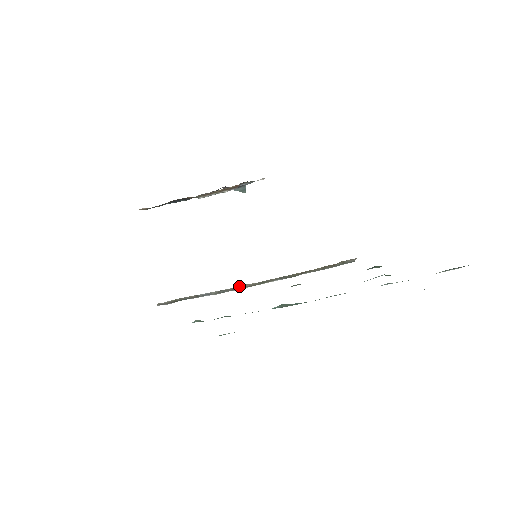
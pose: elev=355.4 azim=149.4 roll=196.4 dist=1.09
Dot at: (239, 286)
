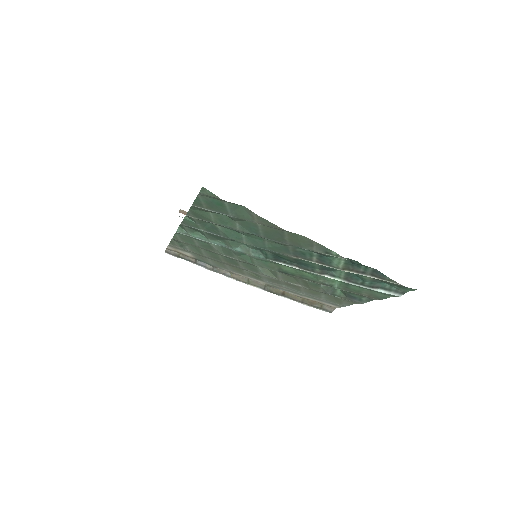
Dot at: (230, 273)
